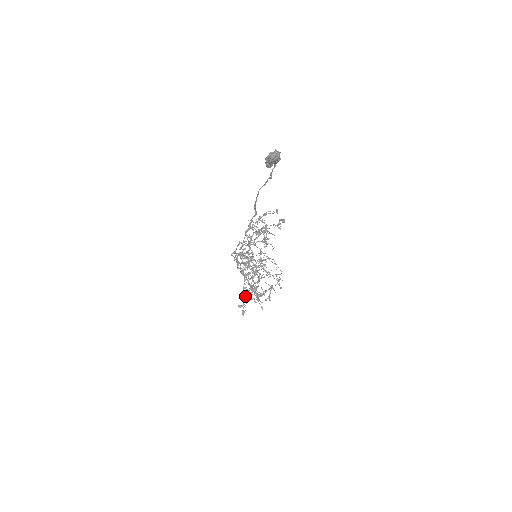
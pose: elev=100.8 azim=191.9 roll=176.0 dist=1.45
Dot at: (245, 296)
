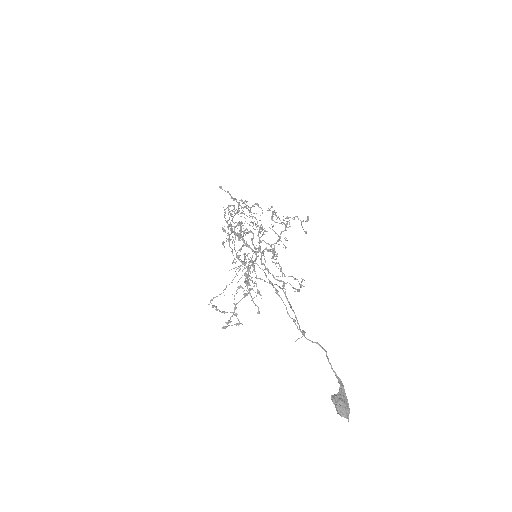
Dot at: (225, 322)
